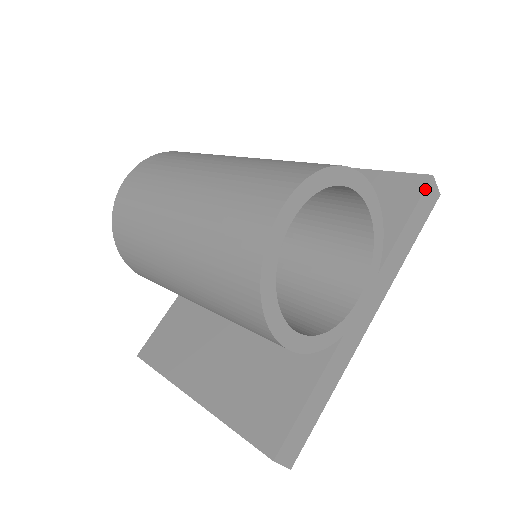
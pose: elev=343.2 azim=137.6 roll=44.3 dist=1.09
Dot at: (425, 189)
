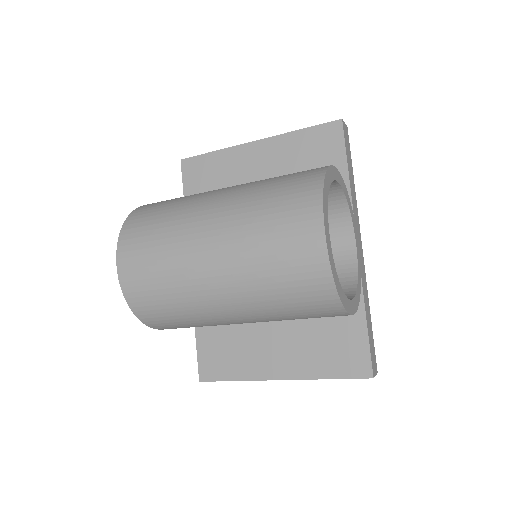
Dot at: (344, 133)
